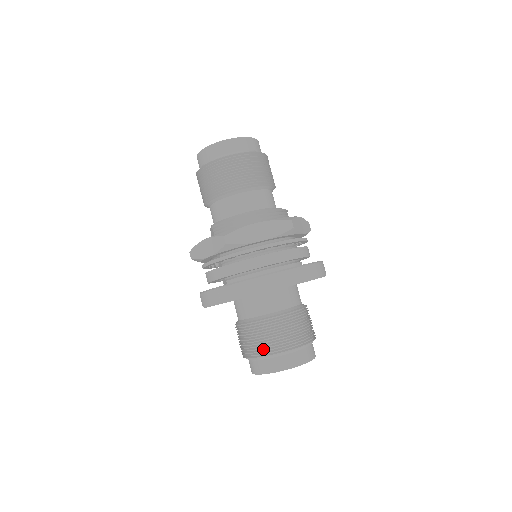
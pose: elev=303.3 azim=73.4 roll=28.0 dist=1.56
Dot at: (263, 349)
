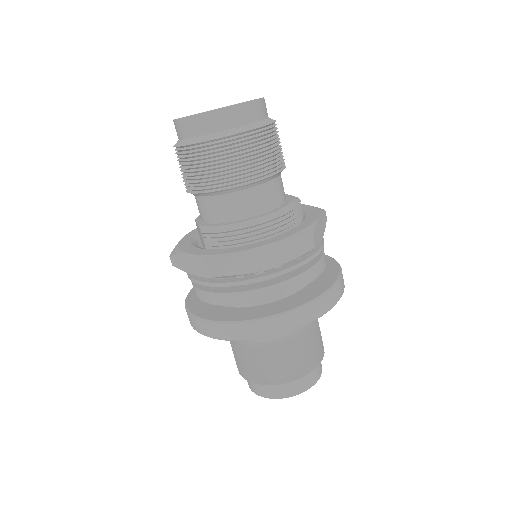
Dot at: (266, 377)
